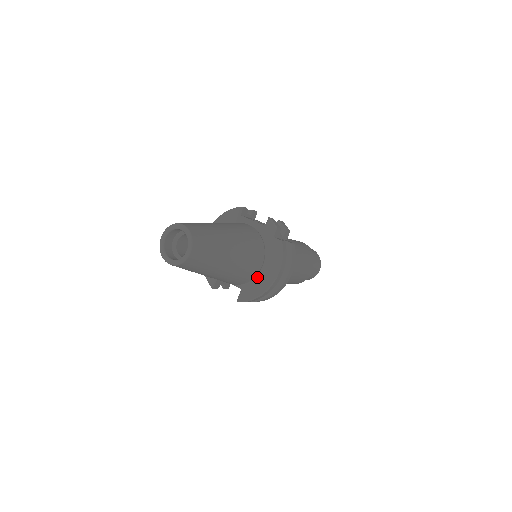
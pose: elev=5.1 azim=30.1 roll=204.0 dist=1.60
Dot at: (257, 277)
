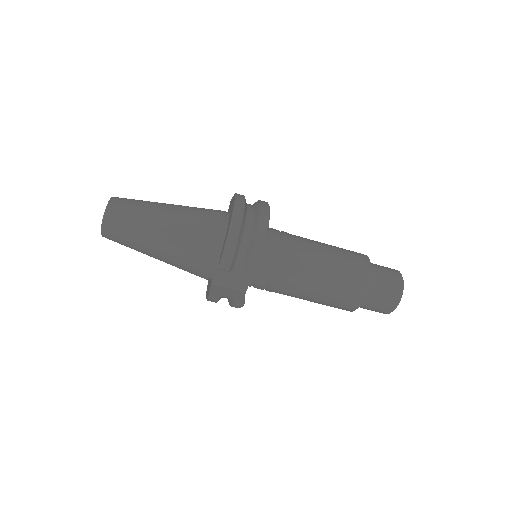
Dot at: (226, 232)
